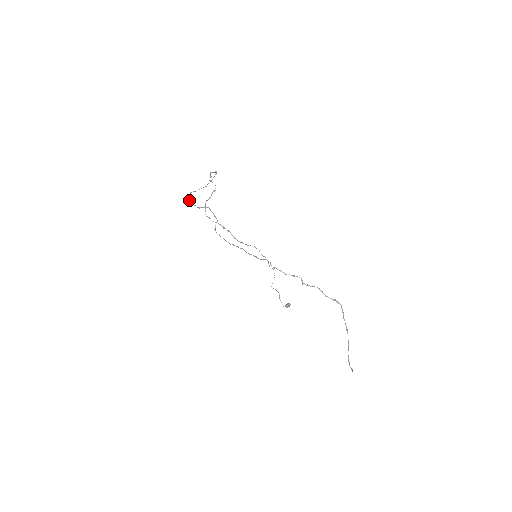
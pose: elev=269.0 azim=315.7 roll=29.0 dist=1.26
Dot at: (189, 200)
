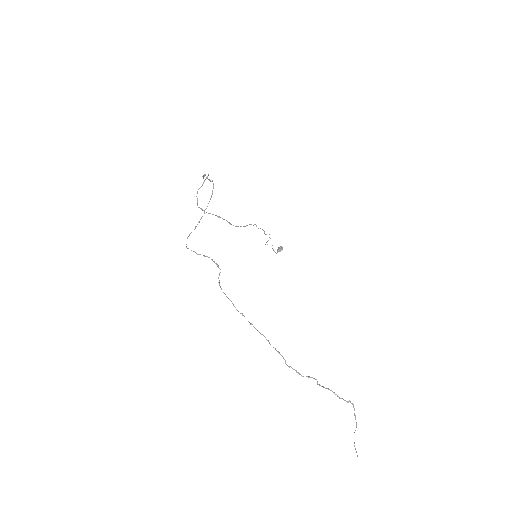
Dot at: (187, 248)
